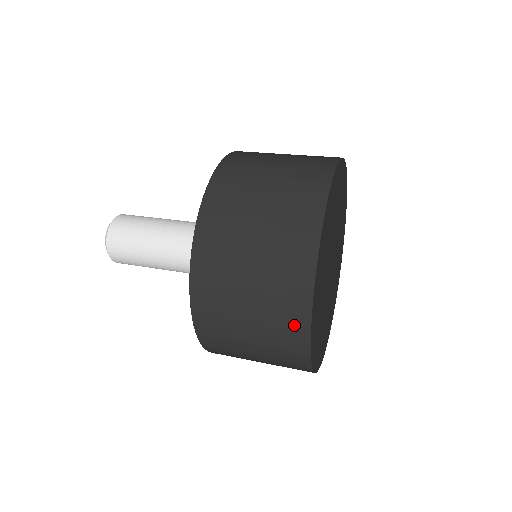
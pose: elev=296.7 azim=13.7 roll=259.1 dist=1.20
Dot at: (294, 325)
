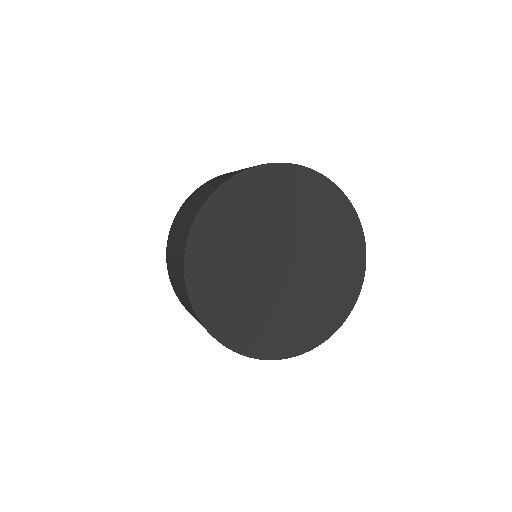
Dot at: occluded
